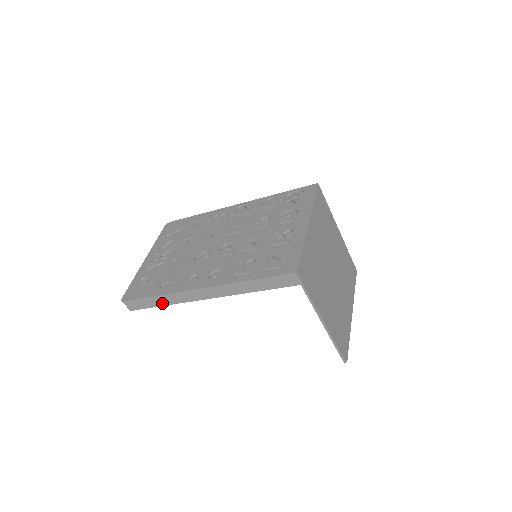
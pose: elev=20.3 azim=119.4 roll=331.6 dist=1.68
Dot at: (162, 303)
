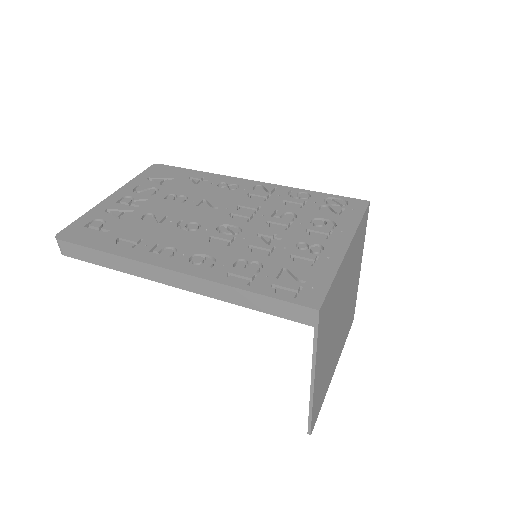
Dot at: (110, 264)
